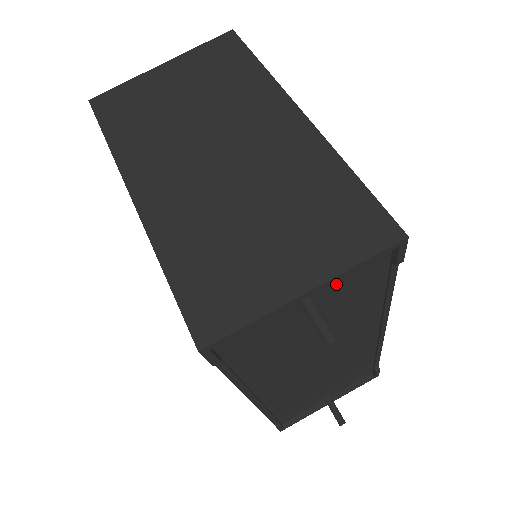
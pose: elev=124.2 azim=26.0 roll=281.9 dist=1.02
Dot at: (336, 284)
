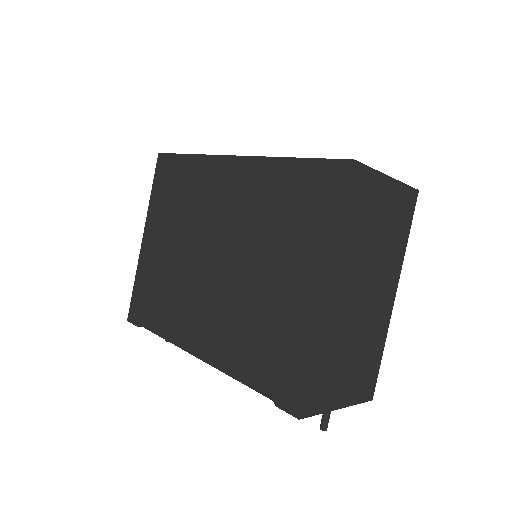
Dot at: occluded
